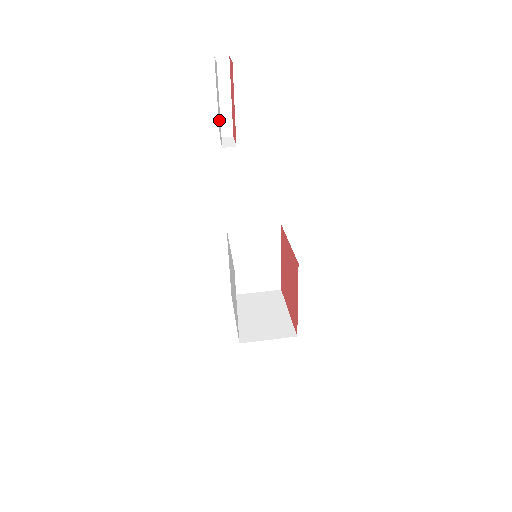
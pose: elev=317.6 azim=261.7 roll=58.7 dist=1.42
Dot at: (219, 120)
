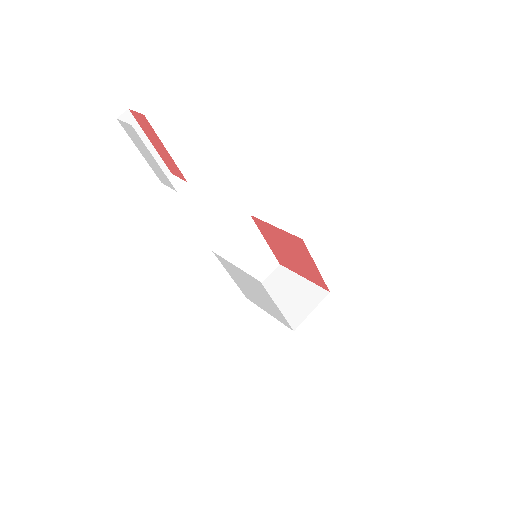
Dot at: (156, 170)
